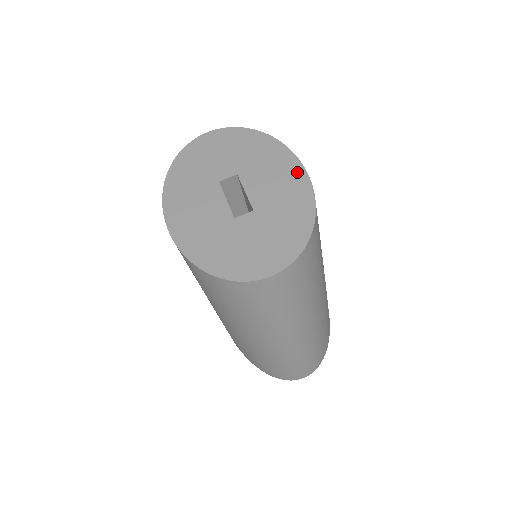
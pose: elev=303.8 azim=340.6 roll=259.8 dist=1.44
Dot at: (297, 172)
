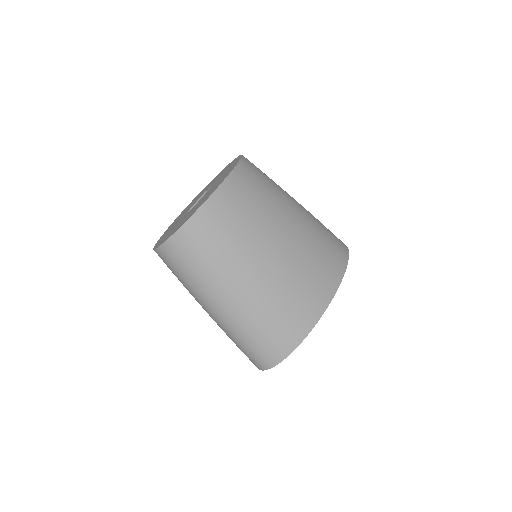
Dot at: occluded
